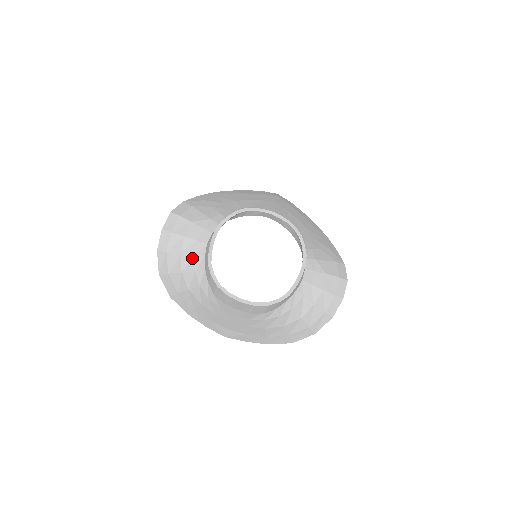
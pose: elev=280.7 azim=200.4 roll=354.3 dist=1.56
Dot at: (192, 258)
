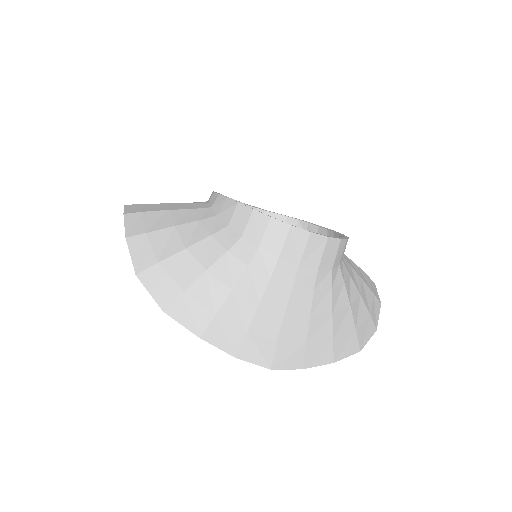
Dot at: (196, 225)
